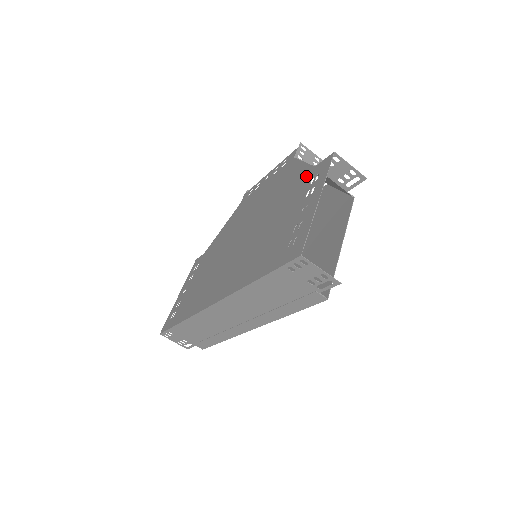
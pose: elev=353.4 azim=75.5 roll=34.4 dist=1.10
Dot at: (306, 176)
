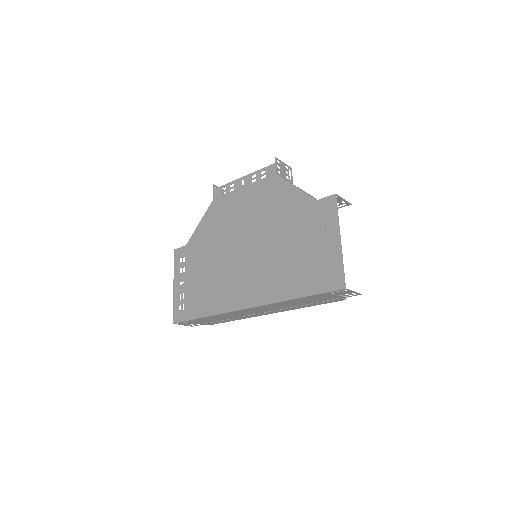
Dot at: (309, 207)
